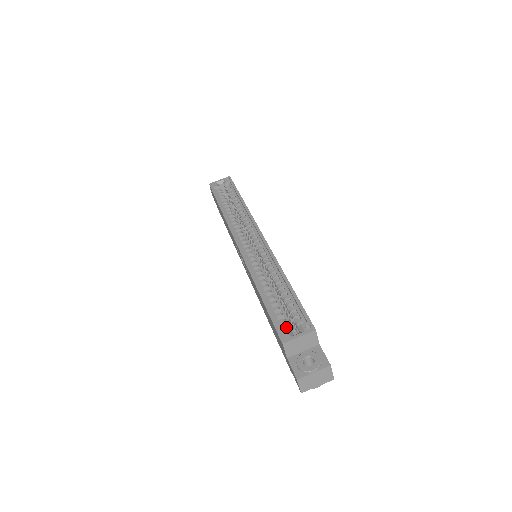
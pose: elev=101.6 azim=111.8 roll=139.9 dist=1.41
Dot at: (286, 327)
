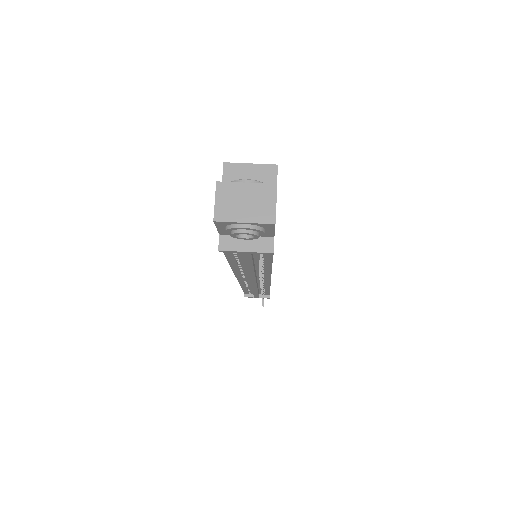
Dot at: occluded
